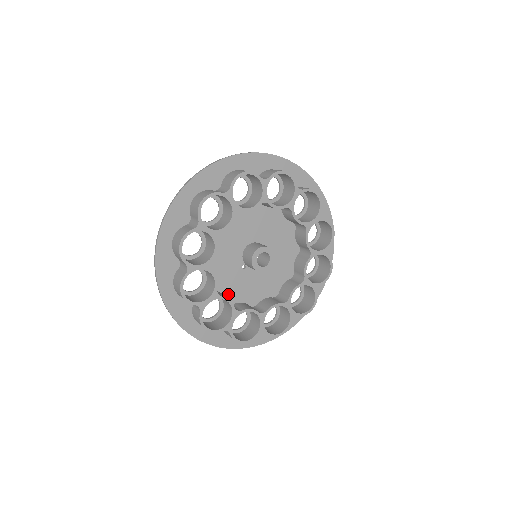
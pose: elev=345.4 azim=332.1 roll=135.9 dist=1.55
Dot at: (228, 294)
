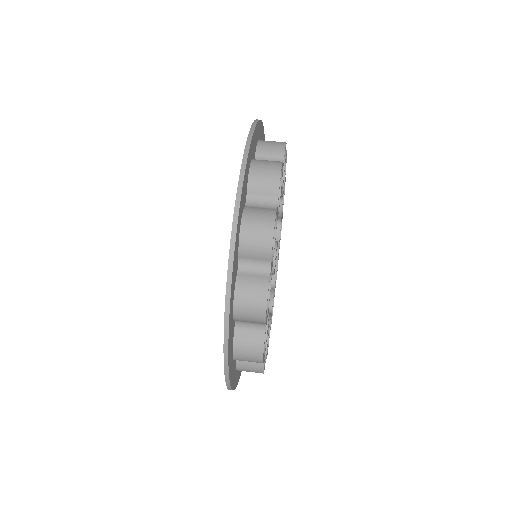
Dot at: occluded
